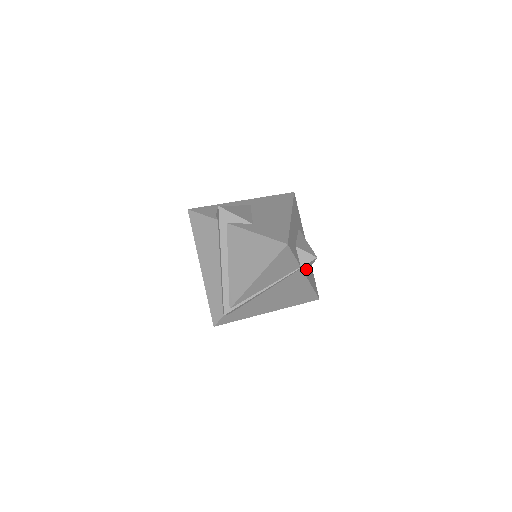
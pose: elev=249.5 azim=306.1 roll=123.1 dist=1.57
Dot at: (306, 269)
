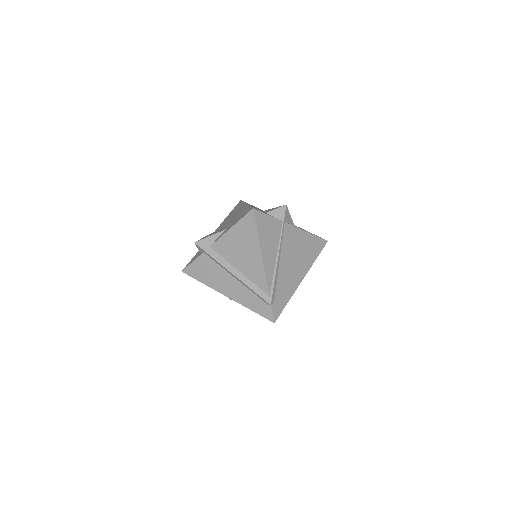
Dot at: (291, 223)
